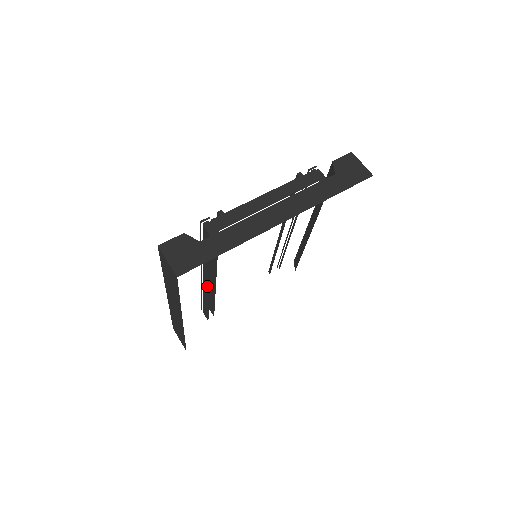
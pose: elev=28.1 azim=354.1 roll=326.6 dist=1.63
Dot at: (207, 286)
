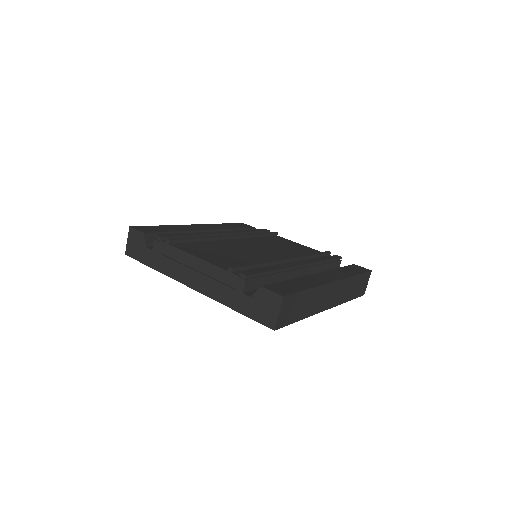
Dot at: occluded
